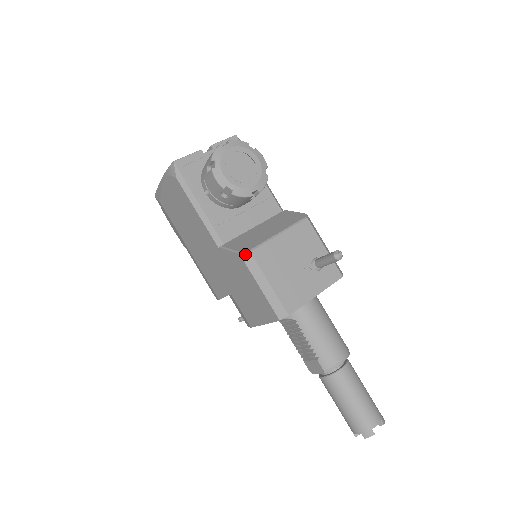
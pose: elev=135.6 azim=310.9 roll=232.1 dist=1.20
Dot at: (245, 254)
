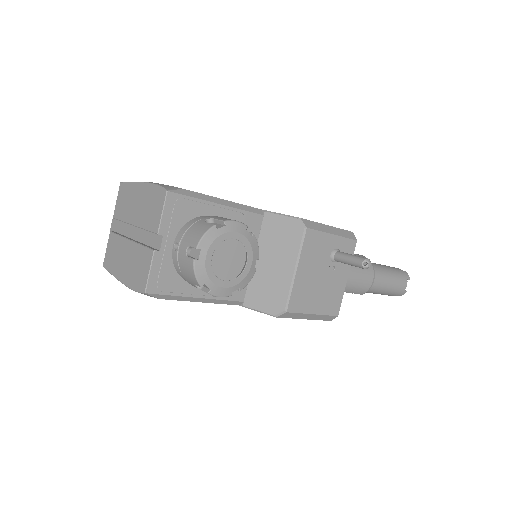
Dot at: (282, 315)
